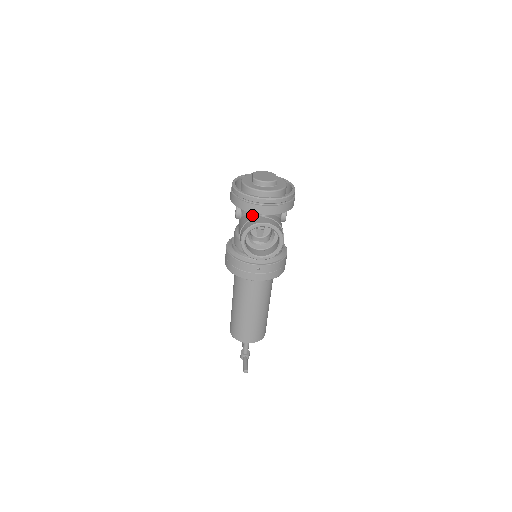
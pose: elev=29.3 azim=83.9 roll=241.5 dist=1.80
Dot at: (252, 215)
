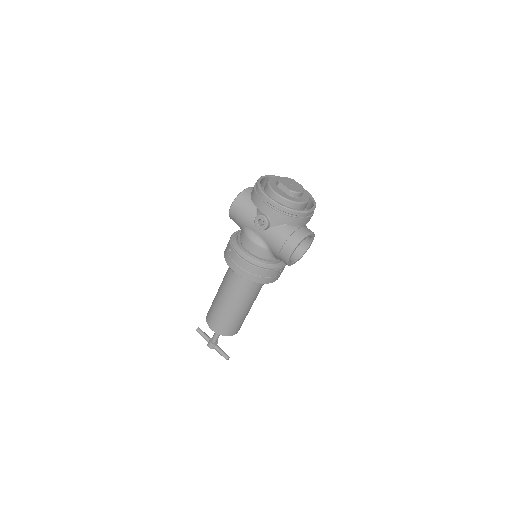
Dot at: (290, 226)
